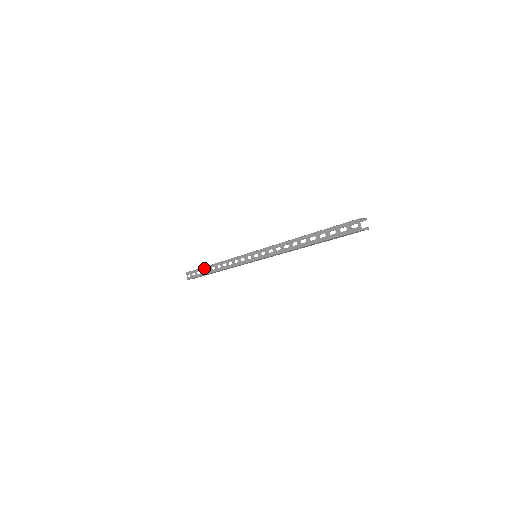
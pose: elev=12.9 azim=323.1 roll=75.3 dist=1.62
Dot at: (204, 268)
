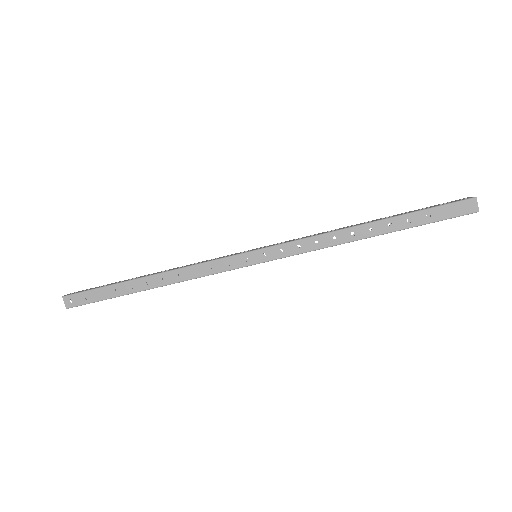
Dot at: (125, 280)
